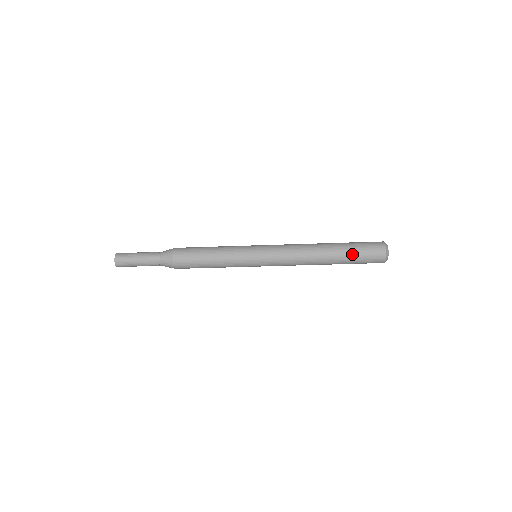
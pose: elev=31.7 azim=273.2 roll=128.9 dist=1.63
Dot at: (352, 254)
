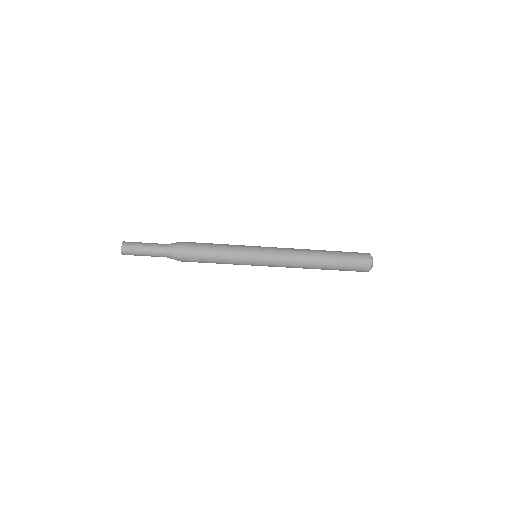
Dot at: (342, 254)
